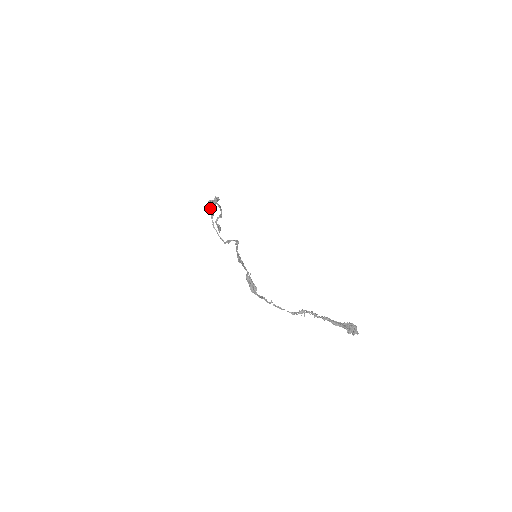
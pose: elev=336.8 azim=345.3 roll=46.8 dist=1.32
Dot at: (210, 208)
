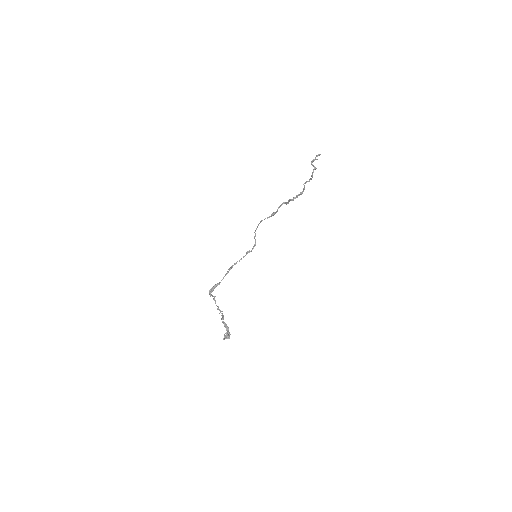
Dot at: (273, 214)
